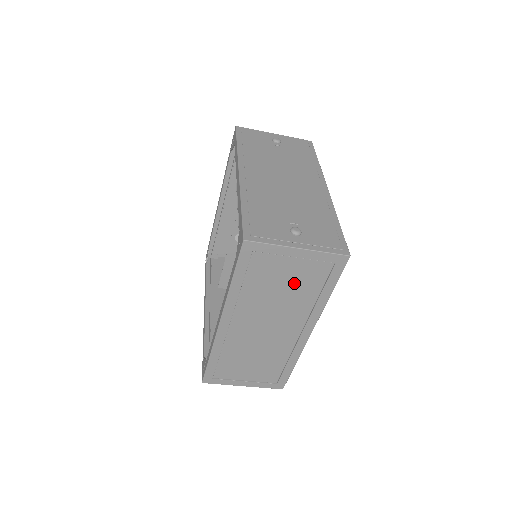
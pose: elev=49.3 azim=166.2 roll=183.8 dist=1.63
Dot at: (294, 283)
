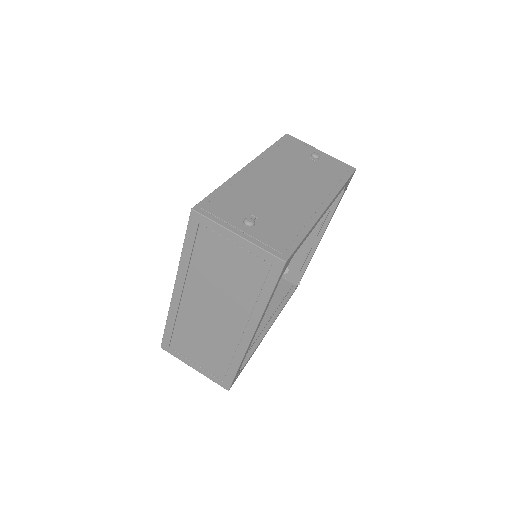
Dot at: (235, 272)
